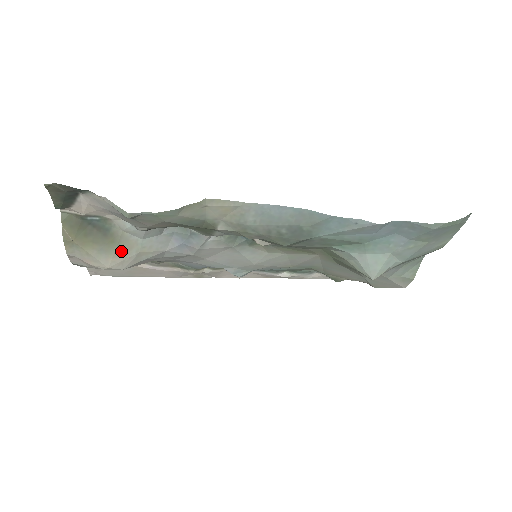
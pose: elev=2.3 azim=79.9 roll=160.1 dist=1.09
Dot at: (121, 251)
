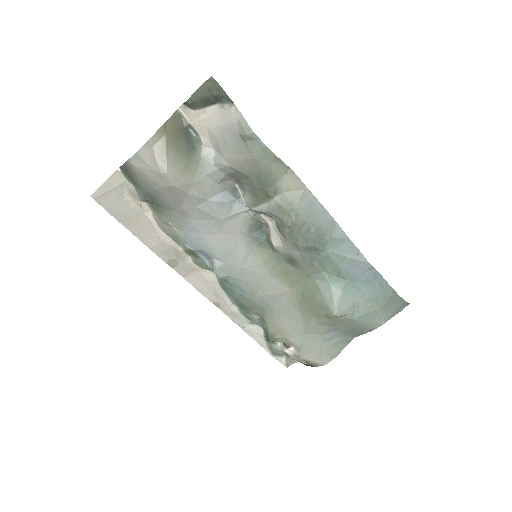
Dot at: (186, 170)
